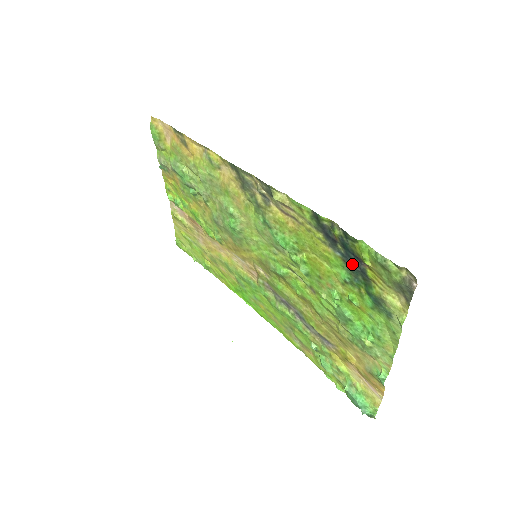
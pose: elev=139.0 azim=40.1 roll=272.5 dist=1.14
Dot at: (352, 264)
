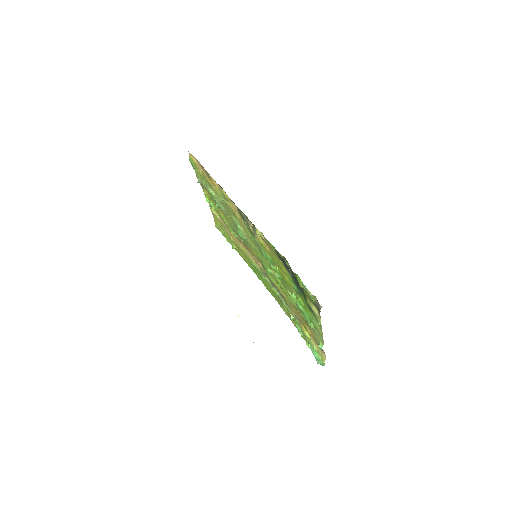
Dot at: (297, 283)
